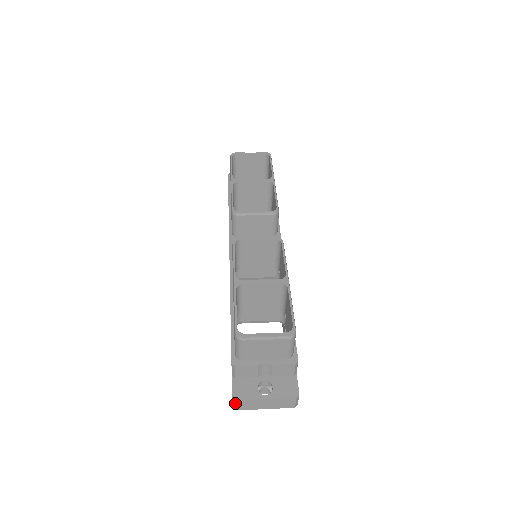
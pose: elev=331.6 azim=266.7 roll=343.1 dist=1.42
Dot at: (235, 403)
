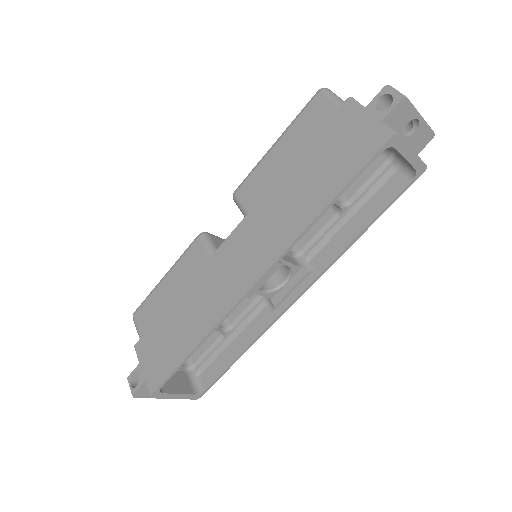
Dot at: (394, 89)
